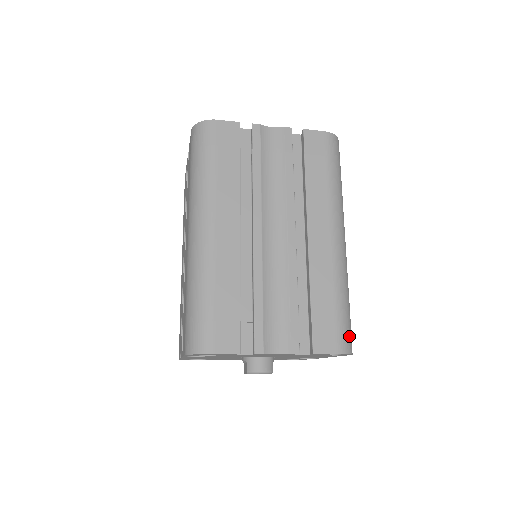
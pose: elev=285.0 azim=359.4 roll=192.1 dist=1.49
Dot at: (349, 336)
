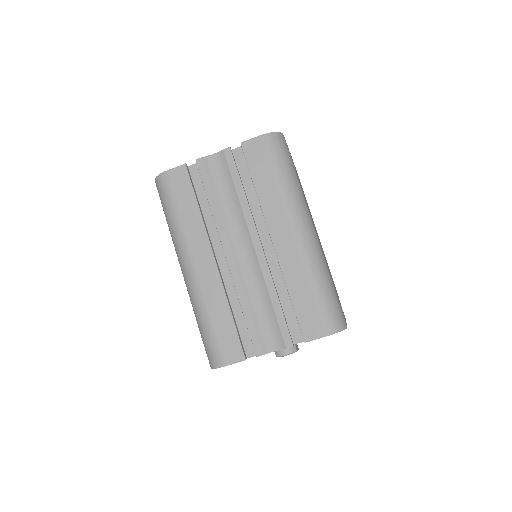
Dot at: (335, 316)
